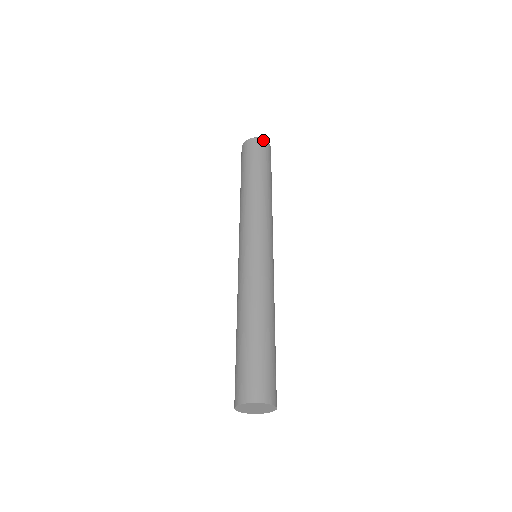
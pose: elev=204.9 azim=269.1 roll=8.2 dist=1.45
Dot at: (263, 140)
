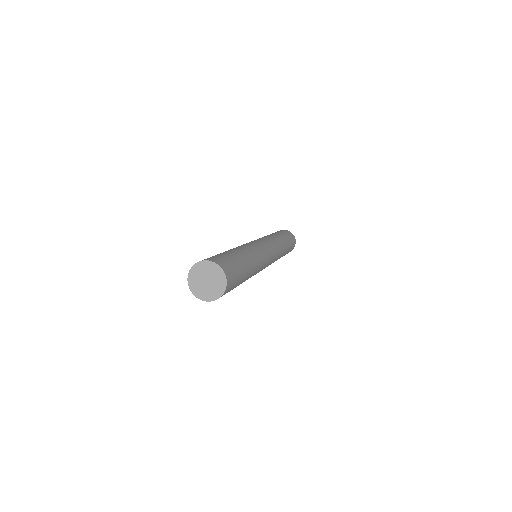
Dot at: (286, 230)
